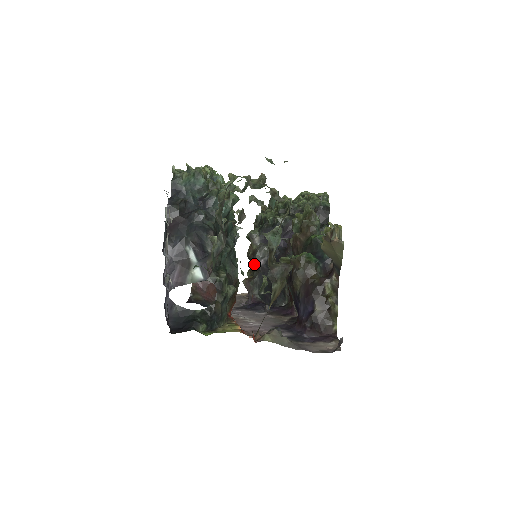
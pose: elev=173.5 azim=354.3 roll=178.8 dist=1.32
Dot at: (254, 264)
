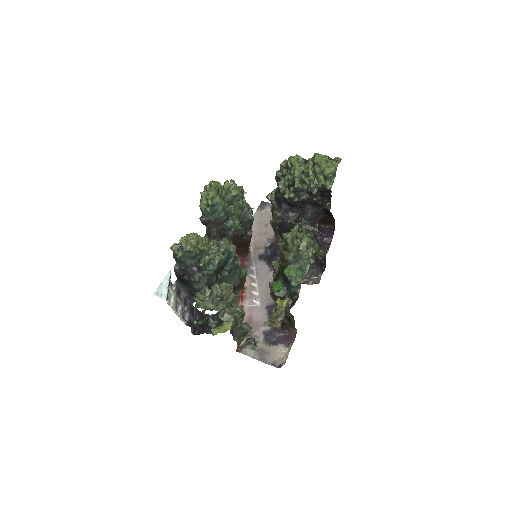
Dot at: occluded
